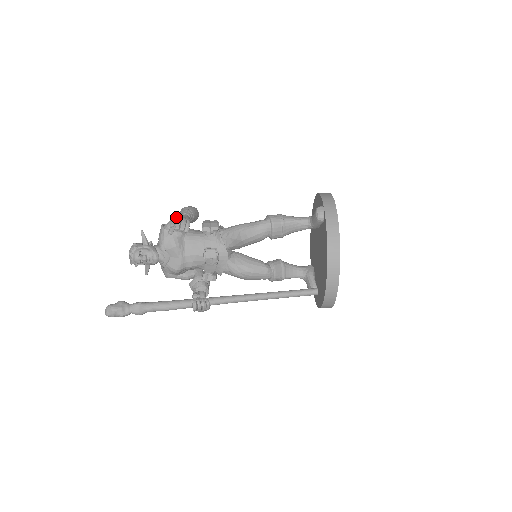
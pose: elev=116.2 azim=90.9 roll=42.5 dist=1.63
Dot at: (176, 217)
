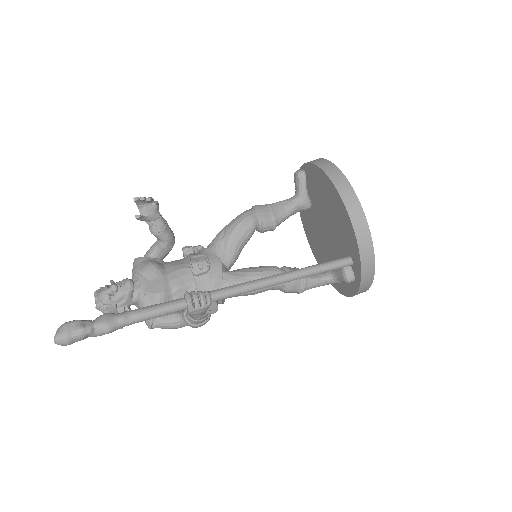
Dot at: (142, 205)
